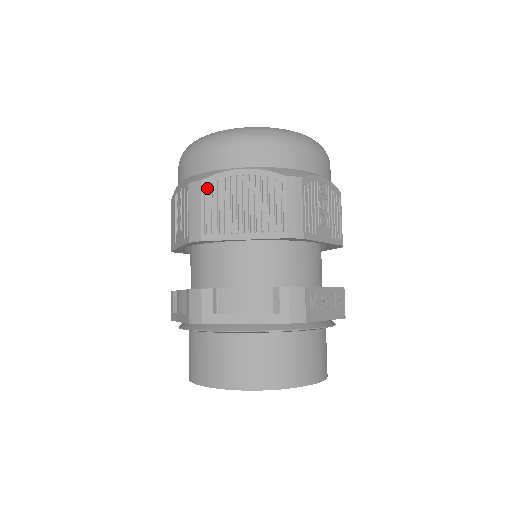
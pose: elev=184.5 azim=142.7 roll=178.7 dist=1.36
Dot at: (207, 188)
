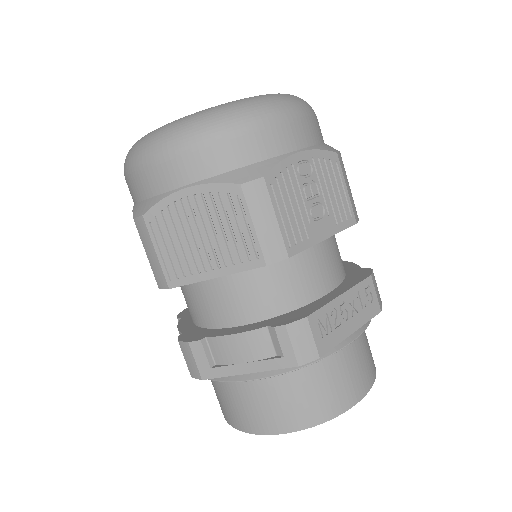
Dot at: (153, 224)
